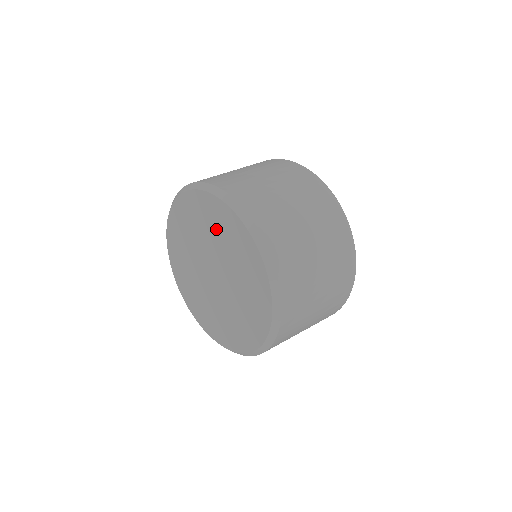
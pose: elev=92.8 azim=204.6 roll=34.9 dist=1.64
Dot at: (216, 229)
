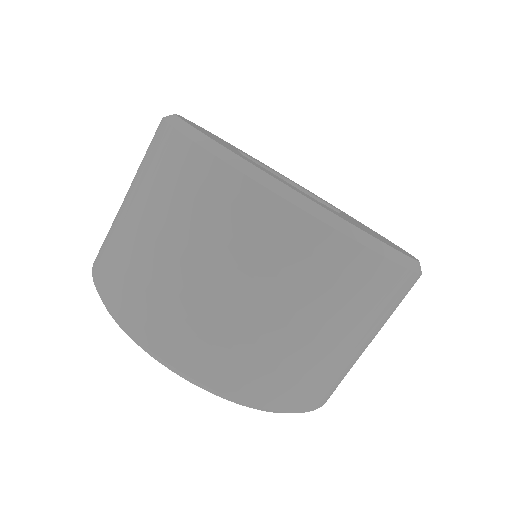
Dot at: occluded
